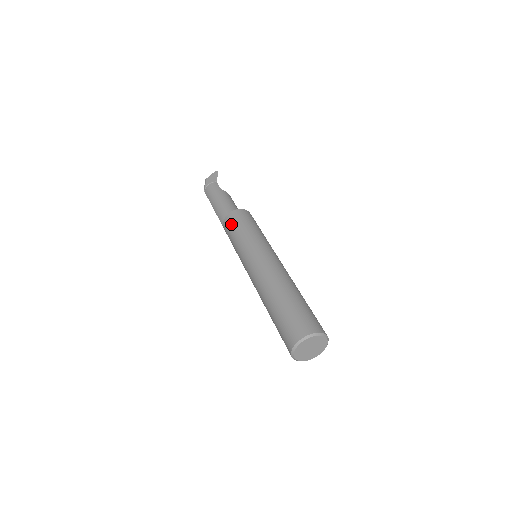
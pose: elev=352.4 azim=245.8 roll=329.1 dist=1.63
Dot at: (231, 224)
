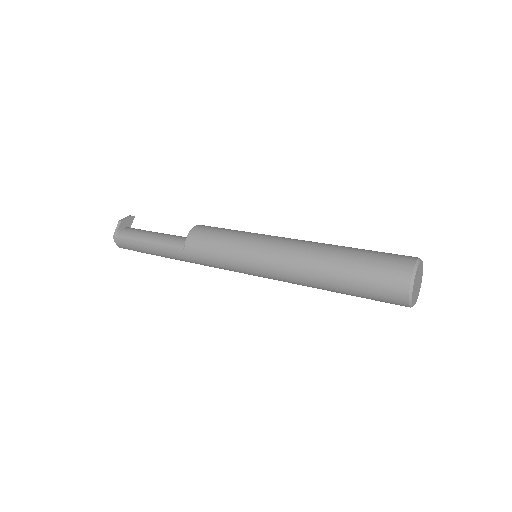
Dot at: (207, 231)
